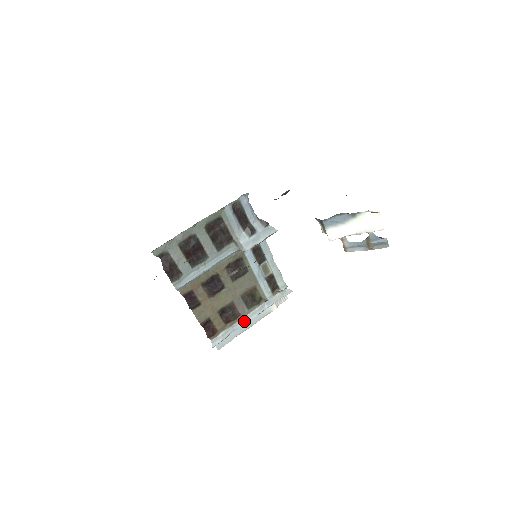
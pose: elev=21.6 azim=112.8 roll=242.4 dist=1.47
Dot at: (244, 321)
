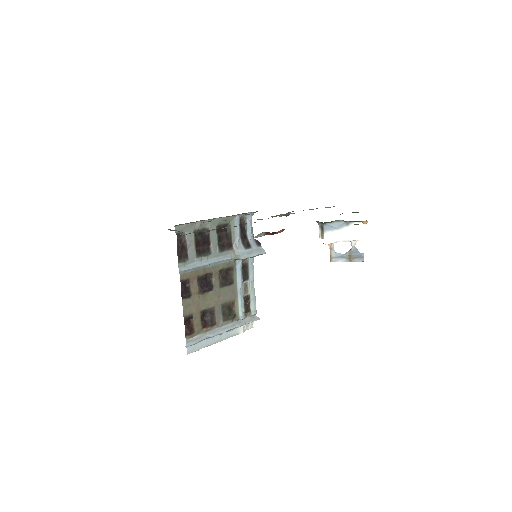
Dot at: (217, 332)
